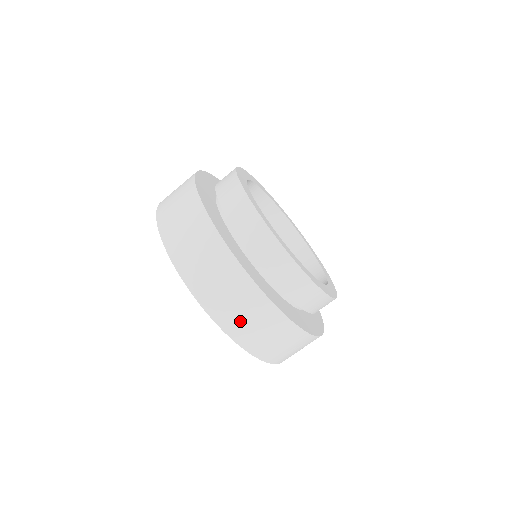
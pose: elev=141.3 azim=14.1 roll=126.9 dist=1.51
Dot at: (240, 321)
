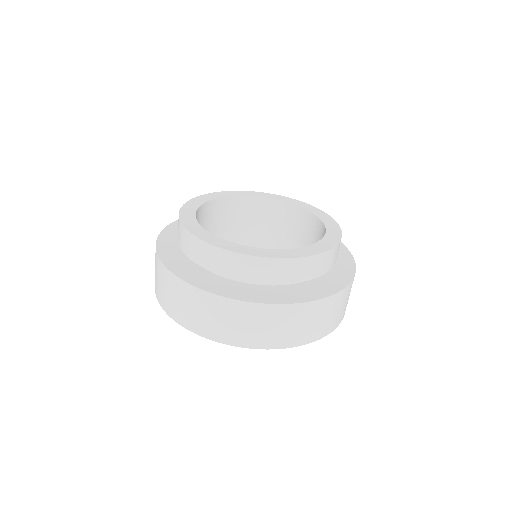
Dot at: (274, 334)
